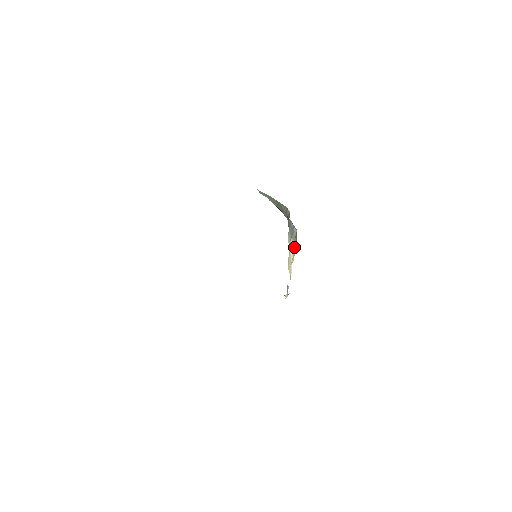
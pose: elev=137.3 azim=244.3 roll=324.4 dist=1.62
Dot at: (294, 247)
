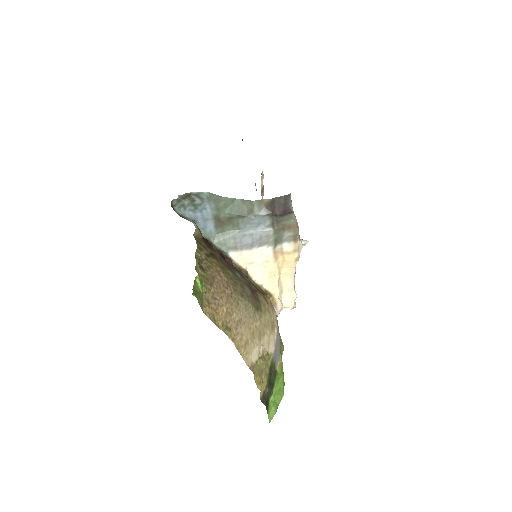
Dot at: (283, 249)
